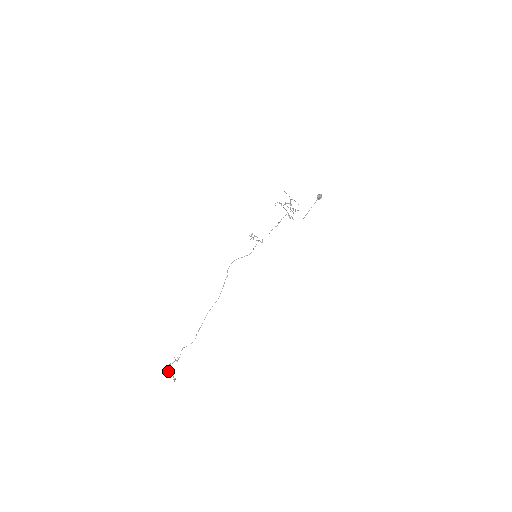
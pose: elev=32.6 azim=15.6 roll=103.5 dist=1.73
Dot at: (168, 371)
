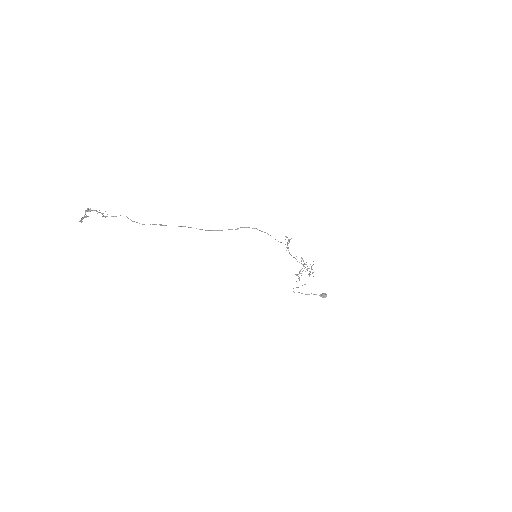
Dot at: (88, 208)
